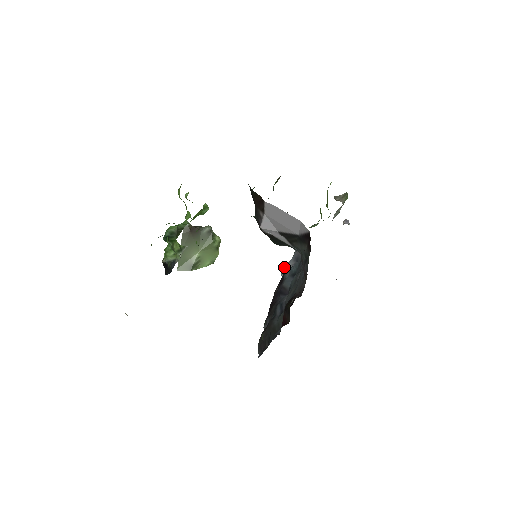
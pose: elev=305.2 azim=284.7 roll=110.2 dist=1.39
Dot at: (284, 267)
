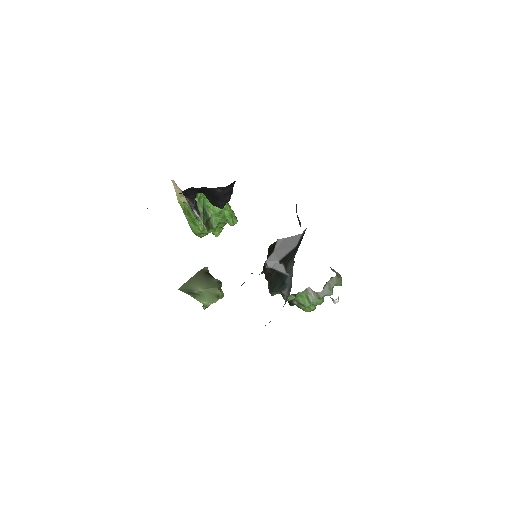
Dot at: occluded
